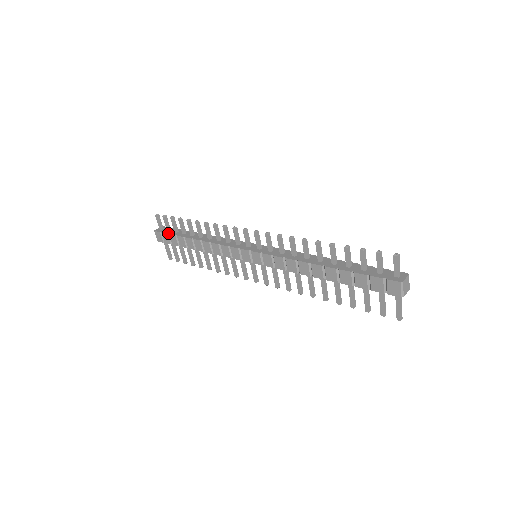
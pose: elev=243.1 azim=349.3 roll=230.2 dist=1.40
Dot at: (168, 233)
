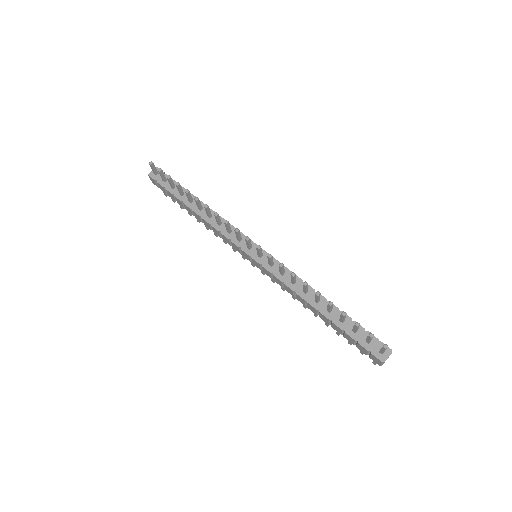
Dot at: (164, 187)
